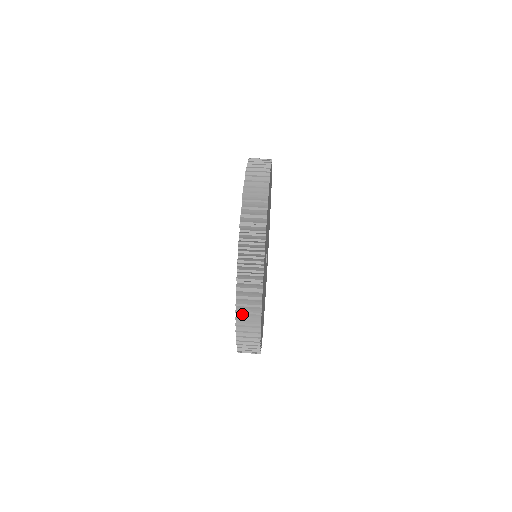
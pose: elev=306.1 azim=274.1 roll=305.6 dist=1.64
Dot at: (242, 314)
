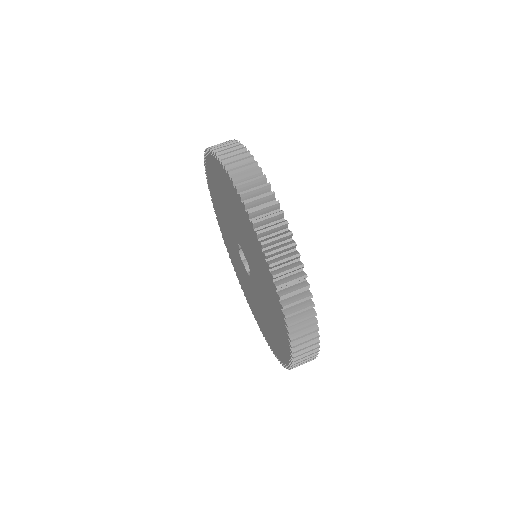
Dot at: occluded
